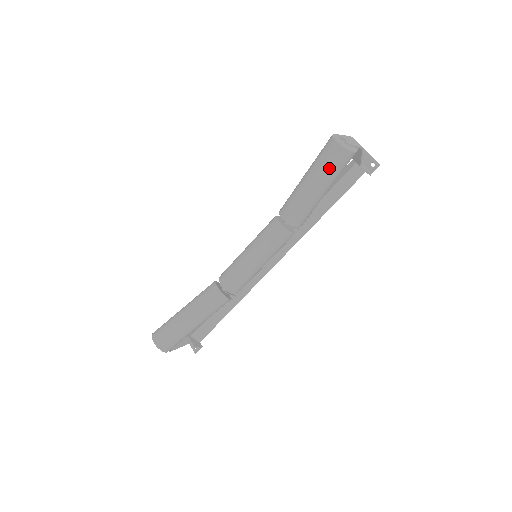
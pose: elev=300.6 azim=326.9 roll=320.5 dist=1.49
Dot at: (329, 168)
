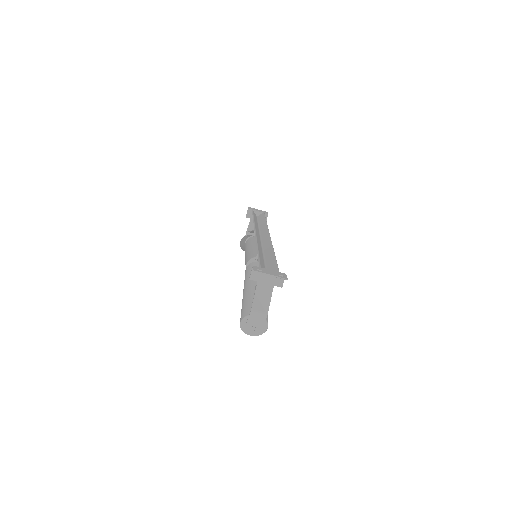
Dot at: occluded
